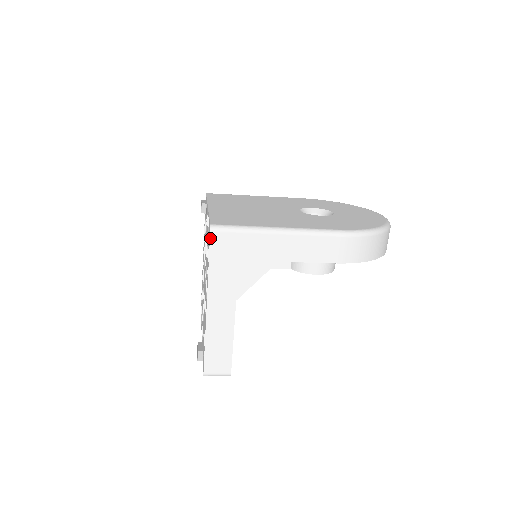
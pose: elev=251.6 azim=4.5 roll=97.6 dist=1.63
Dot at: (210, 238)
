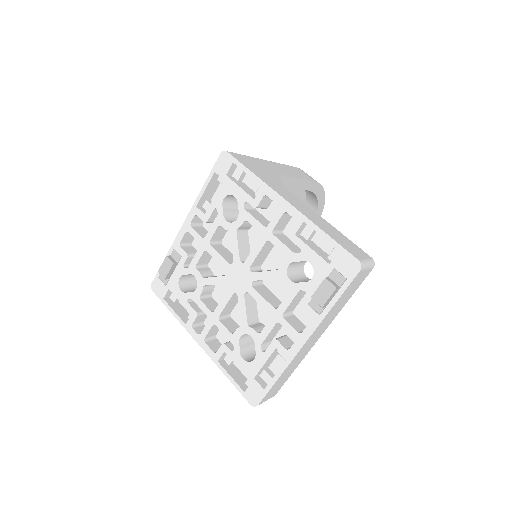
Dot at: (232, 155)
